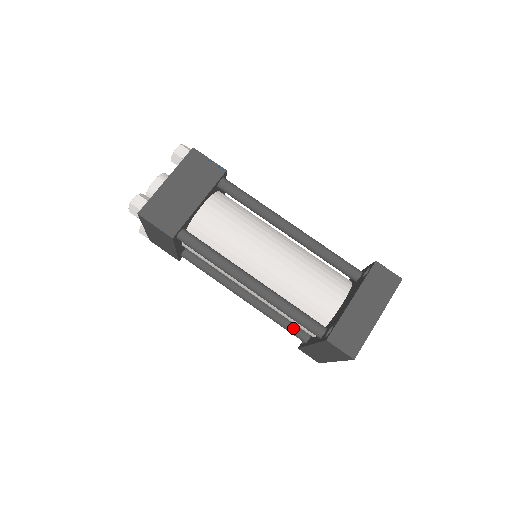
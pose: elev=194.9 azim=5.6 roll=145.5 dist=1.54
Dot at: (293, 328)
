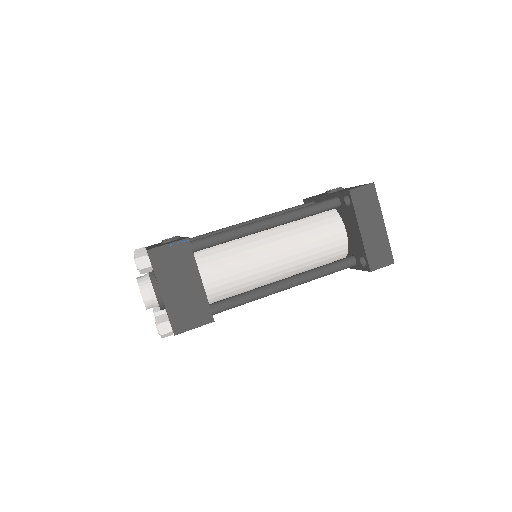
Dot at: occluded
